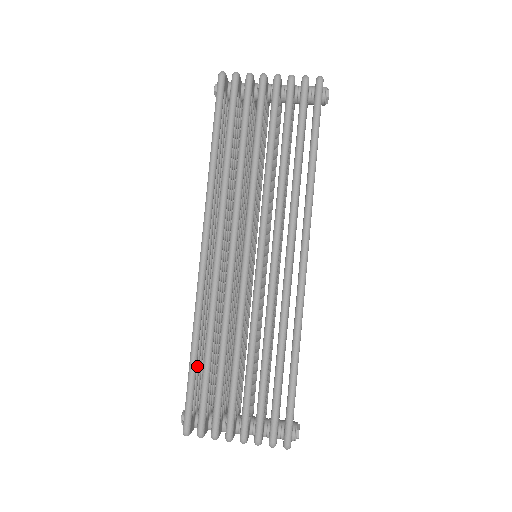
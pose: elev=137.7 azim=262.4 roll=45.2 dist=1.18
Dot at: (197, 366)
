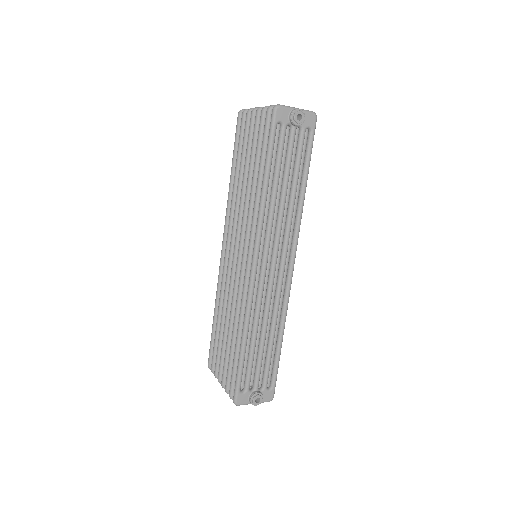
Dot at: occluded
